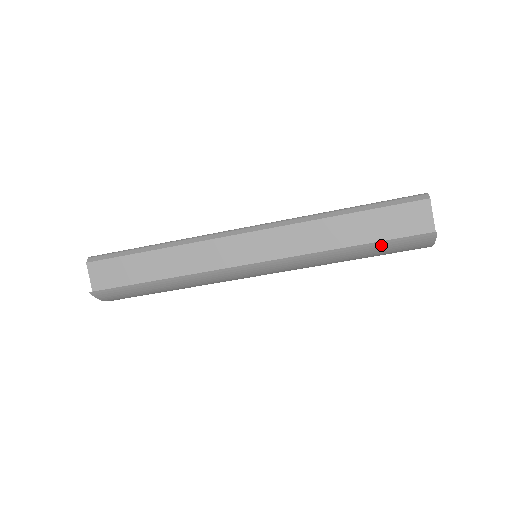
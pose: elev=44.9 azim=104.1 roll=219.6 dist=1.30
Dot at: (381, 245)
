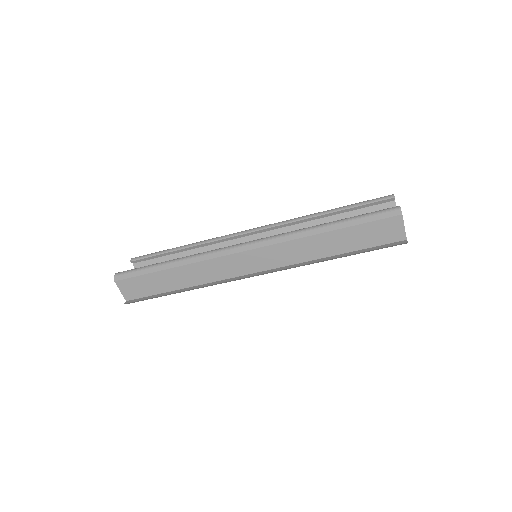
Dot at: occluded
